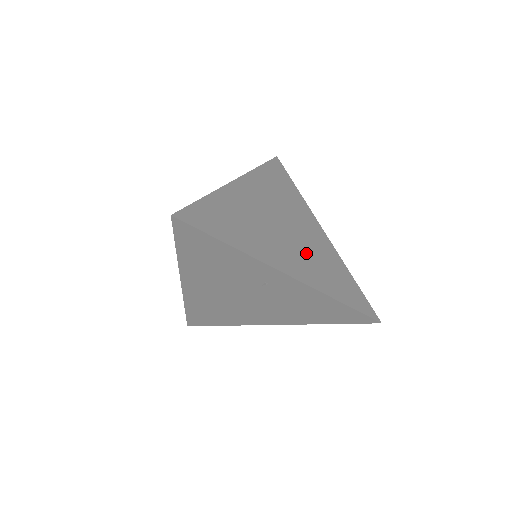
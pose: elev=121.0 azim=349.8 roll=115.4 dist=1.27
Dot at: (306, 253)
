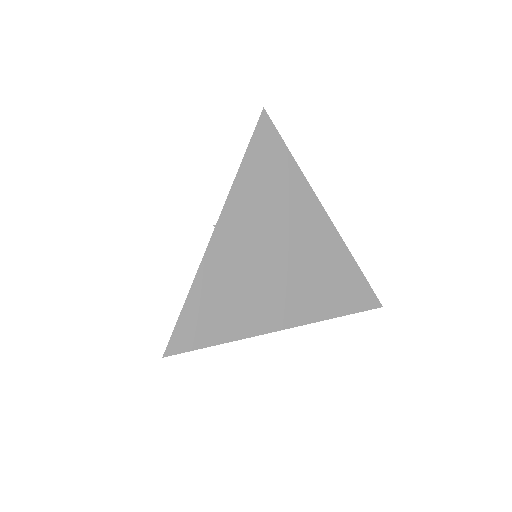
Dot at: (304, 277)
